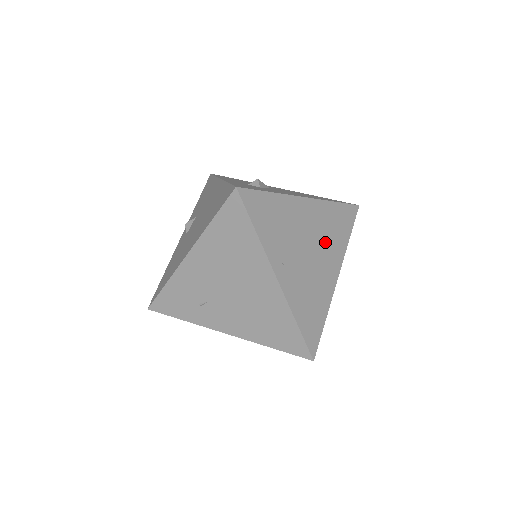
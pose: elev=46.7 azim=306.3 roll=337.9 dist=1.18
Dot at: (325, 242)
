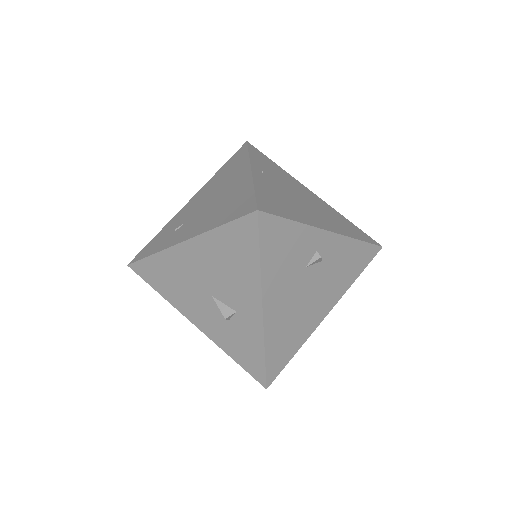
Dot at: (323, 213)
